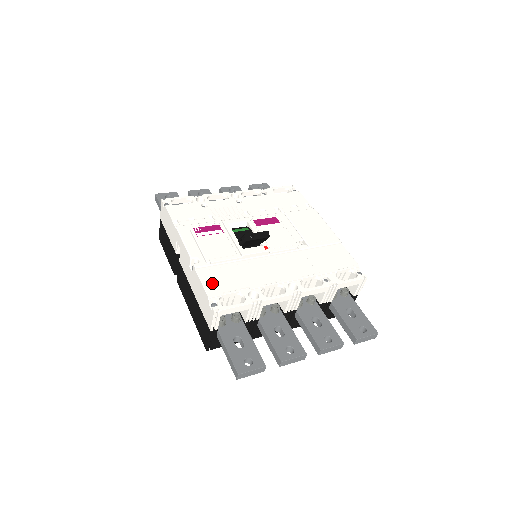
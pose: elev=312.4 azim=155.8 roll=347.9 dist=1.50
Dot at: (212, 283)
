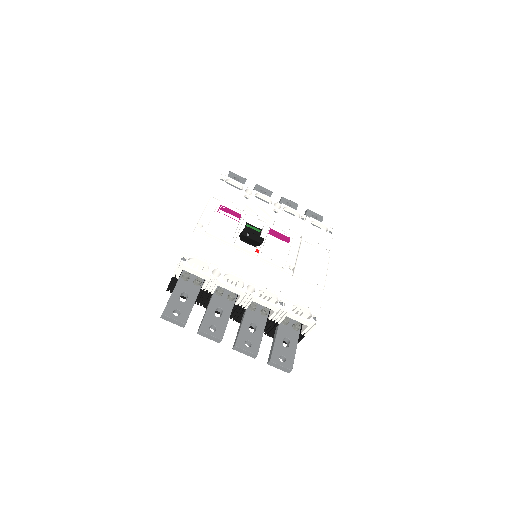
Dot at: (196, 246)
